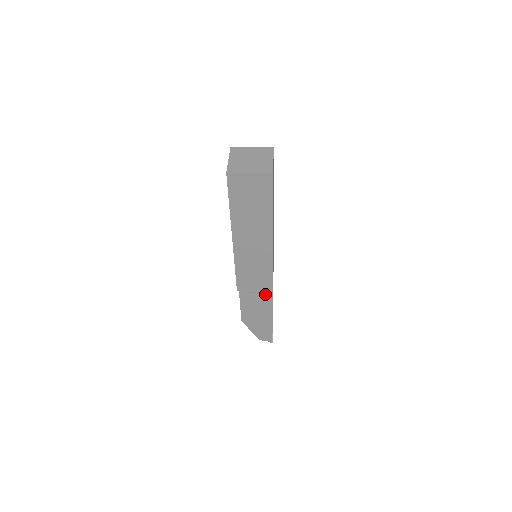
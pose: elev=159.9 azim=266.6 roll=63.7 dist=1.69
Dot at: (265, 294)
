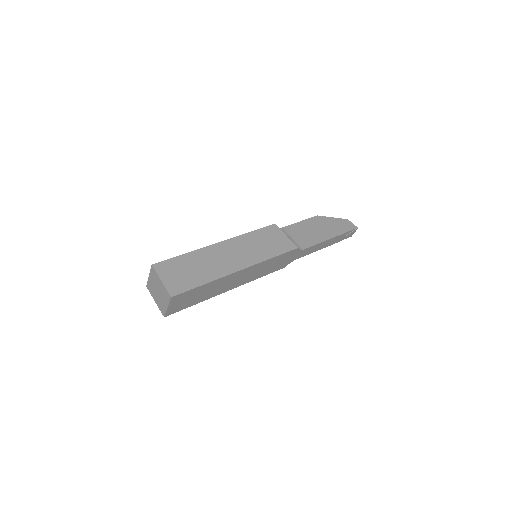
Dot at: occluded
